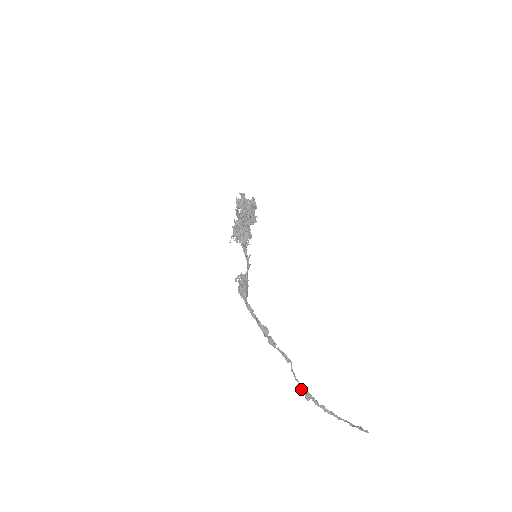
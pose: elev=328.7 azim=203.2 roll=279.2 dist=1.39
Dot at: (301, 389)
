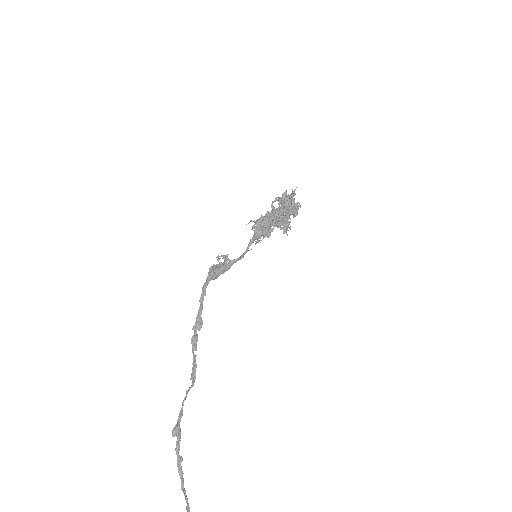
Dot at: (178, 419)
